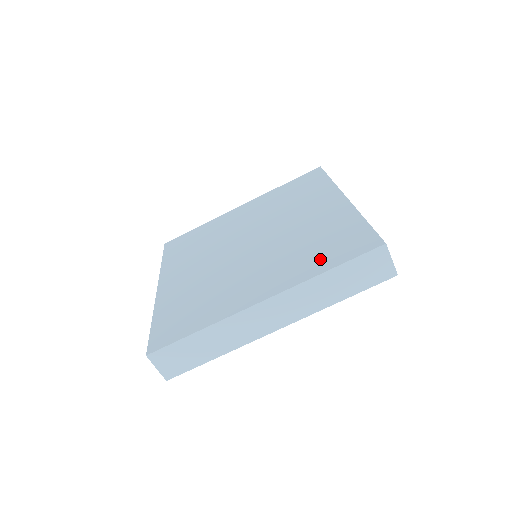
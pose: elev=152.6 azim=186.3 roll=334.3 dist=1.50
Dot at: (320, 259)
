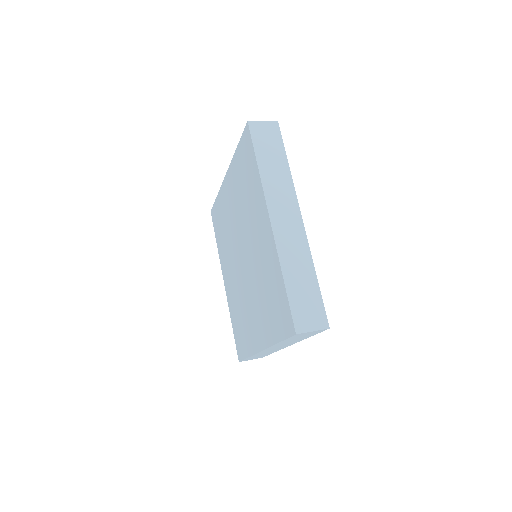
Dot at: (273, 323)
